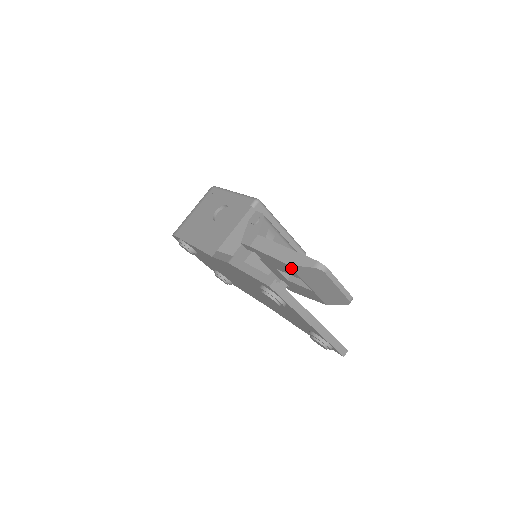
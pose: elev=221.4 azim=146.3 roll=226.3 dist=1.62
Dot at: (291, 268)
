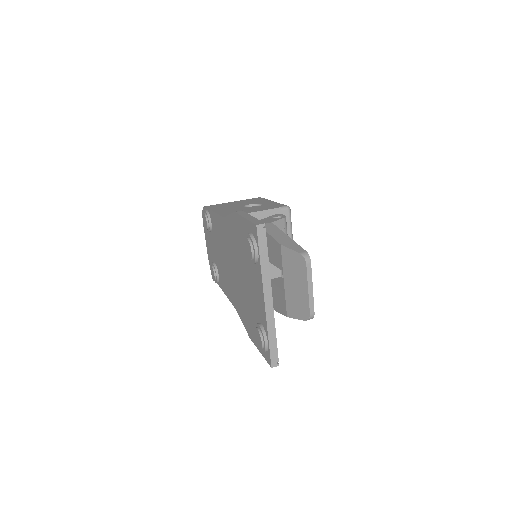
Dot at: (281, 250)
